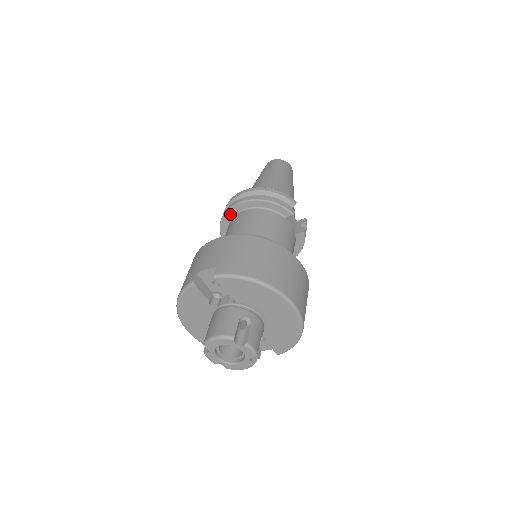
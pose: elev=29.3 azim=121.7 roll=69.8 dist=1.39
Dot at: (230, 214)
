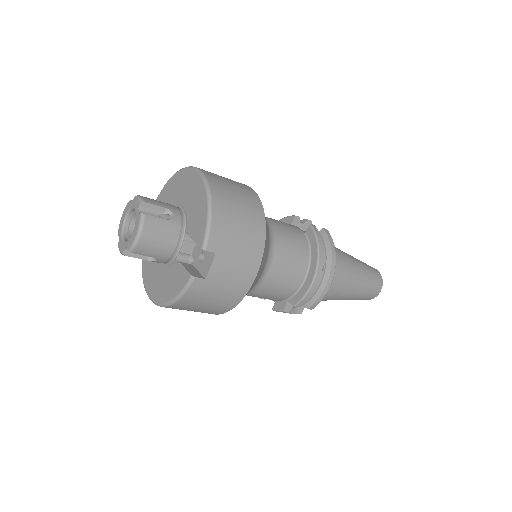
Dot at: occluded
